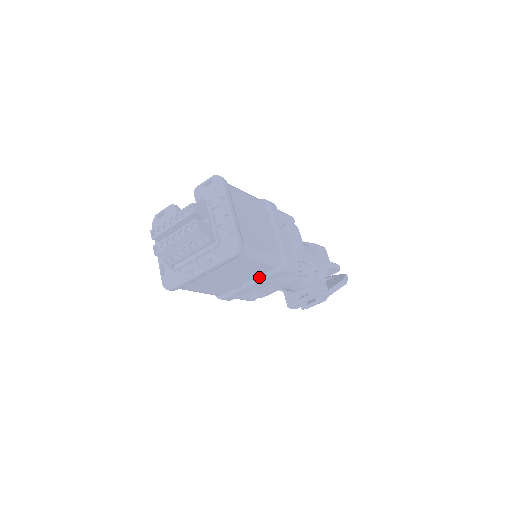
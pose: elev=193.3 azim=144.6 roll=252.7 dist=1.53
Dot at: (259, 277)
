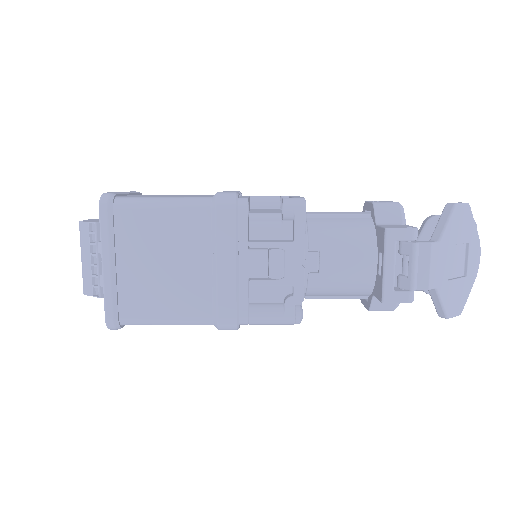
Dot at: (215, 245)
